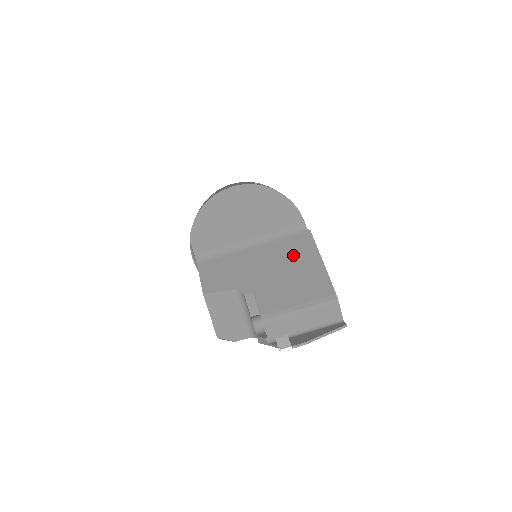
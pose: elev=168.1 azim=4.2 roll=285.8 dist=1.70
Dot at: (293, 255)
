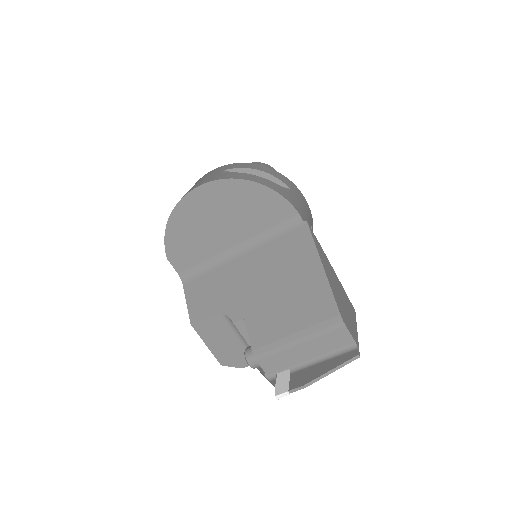
Dot at: (286, 262)
